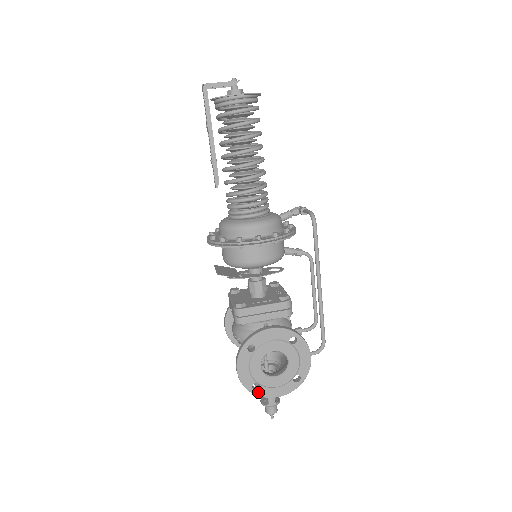
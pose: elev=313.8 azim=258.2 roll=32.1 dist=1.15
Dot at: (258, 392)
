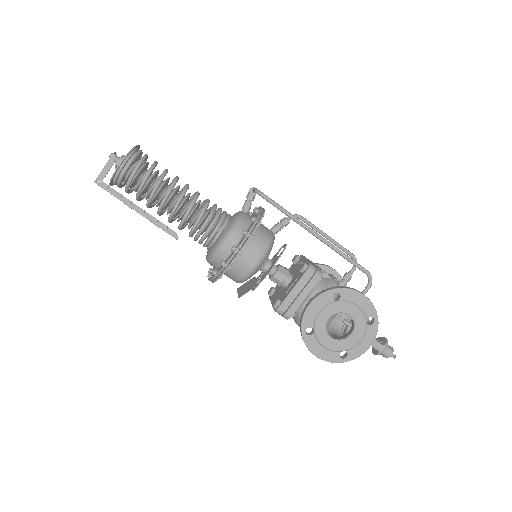
Dot at: (349, 357)
